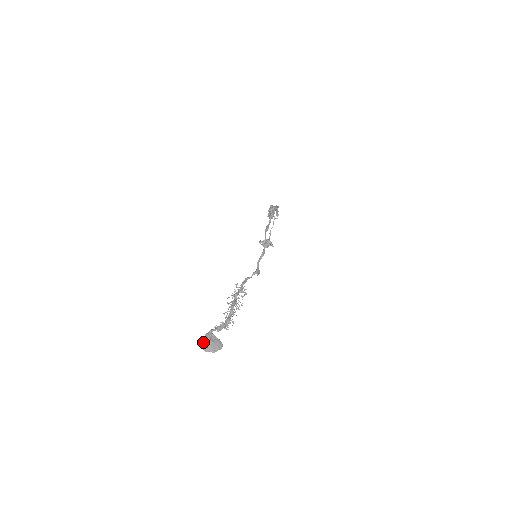
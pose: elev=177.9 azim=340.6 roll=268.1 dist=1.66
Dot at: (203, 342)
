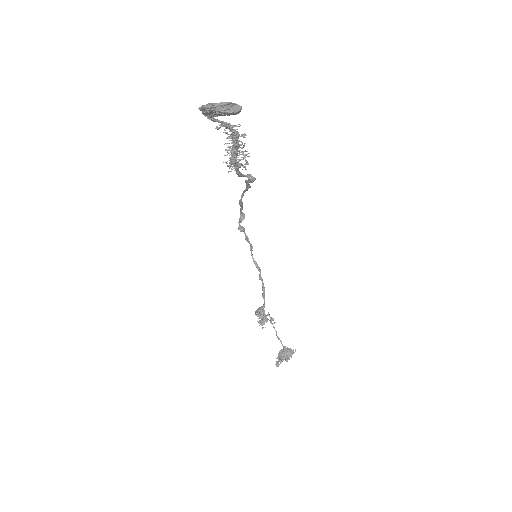
Dot at: (203, 106)
